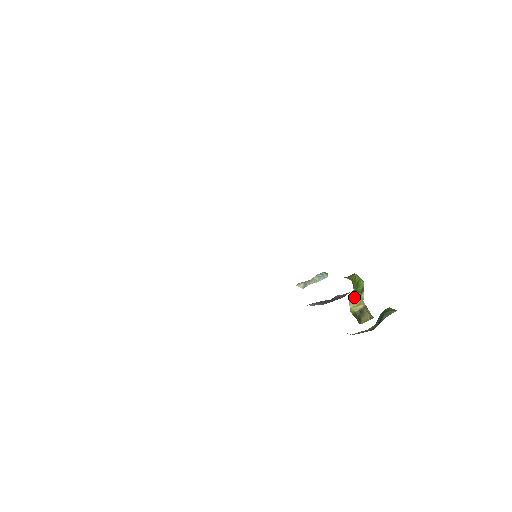
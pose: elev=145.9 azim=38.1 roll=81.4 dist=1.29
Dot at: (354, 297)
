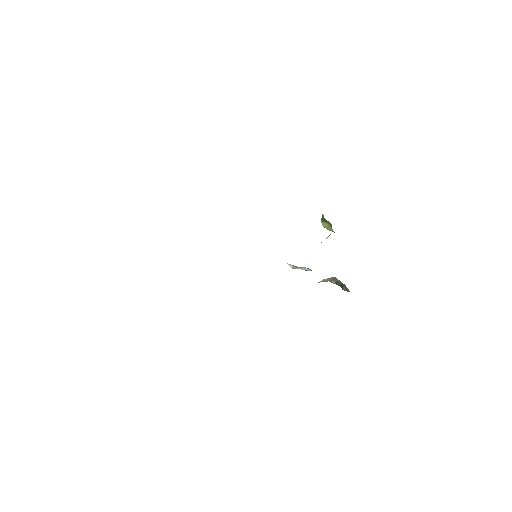
Dot at: (325, 223)
